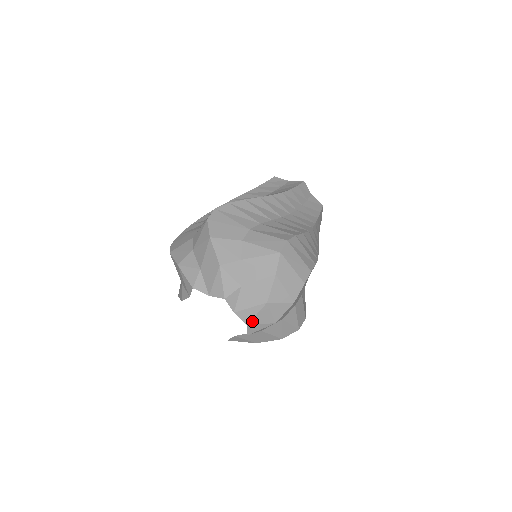
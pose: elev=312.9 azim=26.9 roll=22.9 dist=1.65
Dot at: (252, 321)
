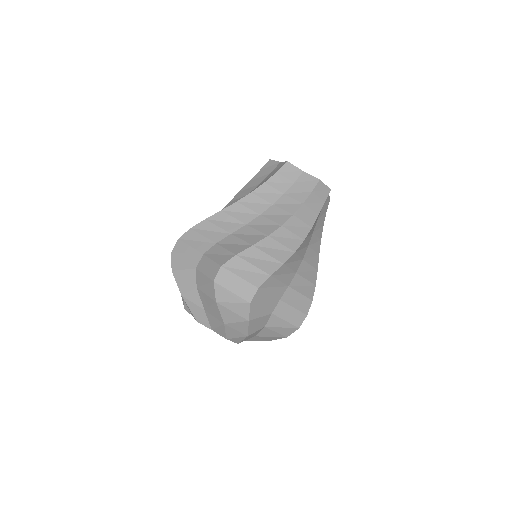
Dot at: (227, 336)
